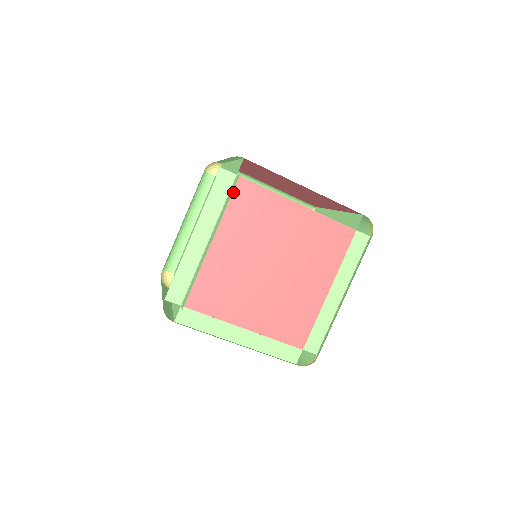
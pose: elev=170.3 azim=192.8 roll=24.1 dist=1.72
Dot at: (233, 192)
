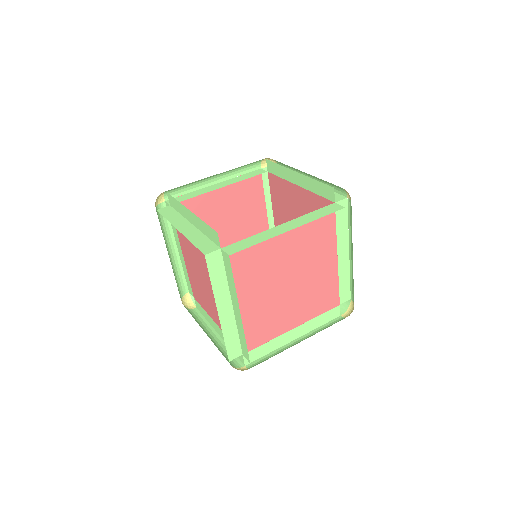
Dot at: occluded
